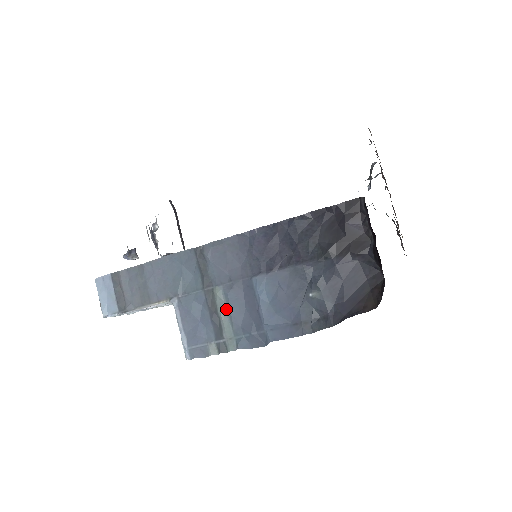
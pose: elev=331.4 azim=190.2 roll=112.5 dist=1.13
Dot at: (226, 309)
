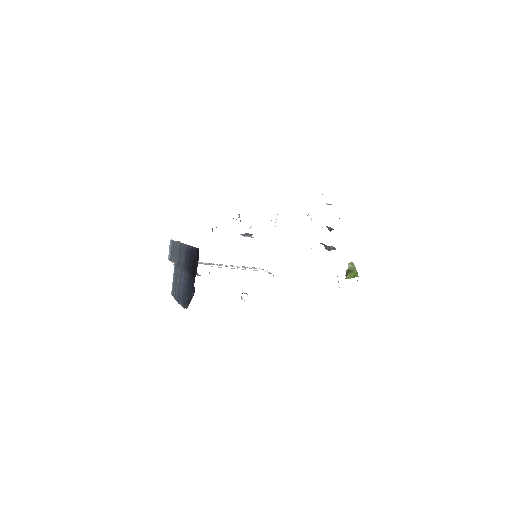
Dot at: (178, 279)
